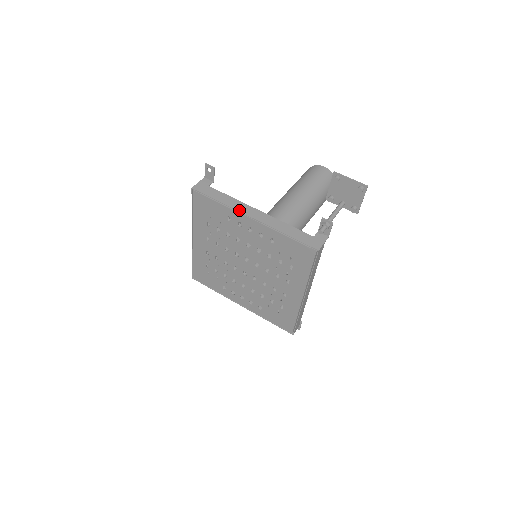
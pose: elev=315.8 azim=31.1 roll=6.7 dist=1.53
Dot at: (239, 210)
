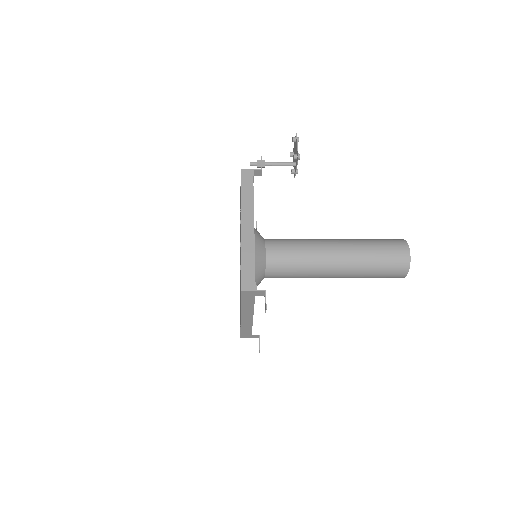
Dot at: occluded
